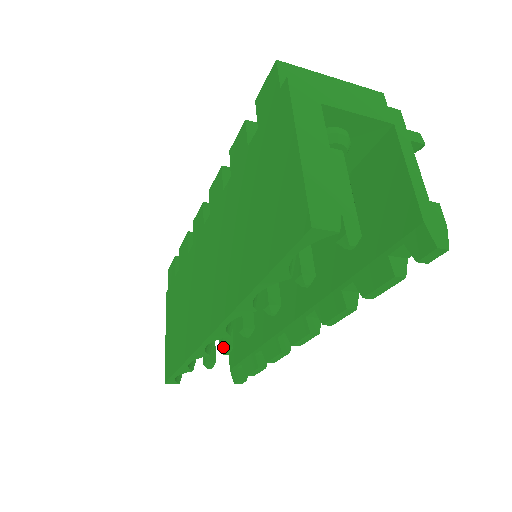
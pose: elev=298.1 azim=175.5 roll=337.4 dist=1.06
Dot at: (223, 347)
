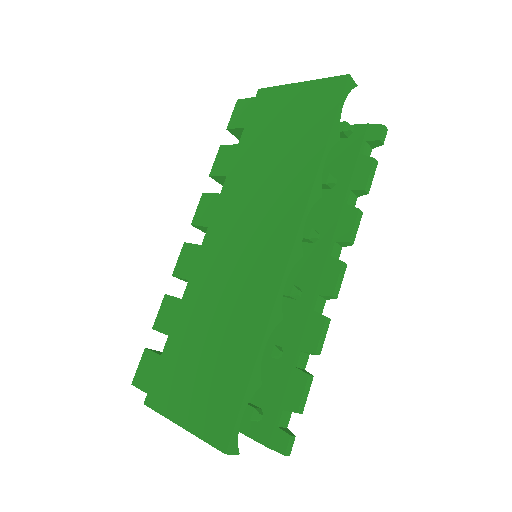
Dot at: (274, 345)
